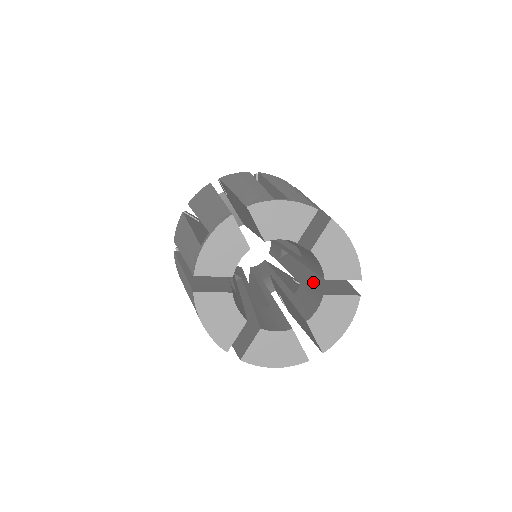
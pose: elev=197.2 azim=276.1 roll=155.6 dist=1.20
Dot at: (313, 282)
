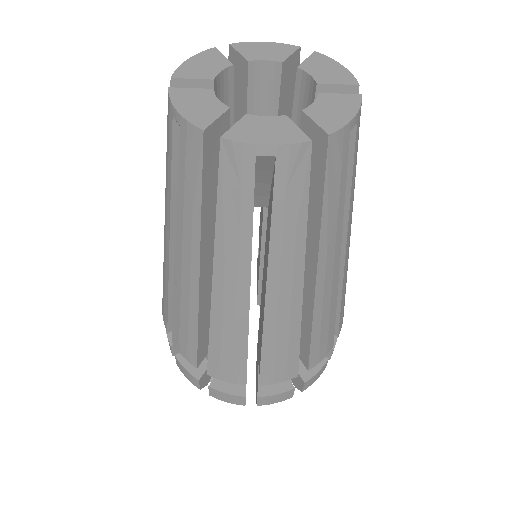
Dot at: occluded
